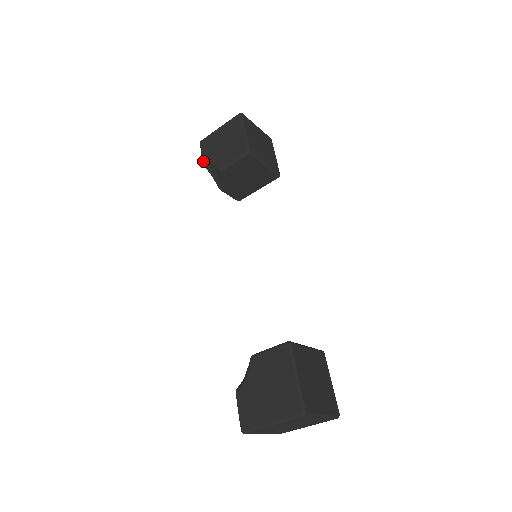
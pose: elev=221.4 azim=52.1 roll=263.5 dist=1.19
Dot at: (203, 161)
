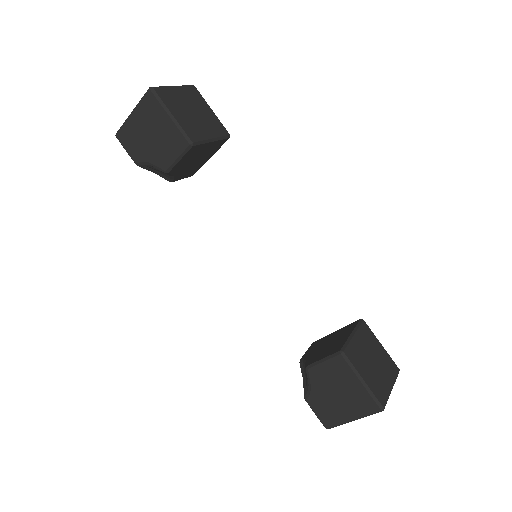
Dot at: (135, 163)
